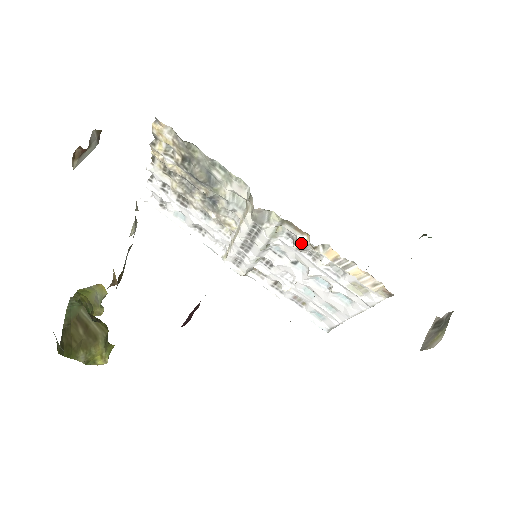
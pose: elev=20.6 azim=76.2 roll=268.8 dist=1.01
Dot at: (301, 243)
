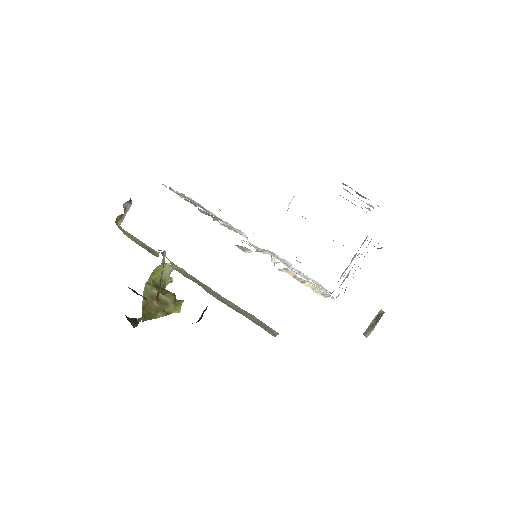
Dot at: (273, 262)
